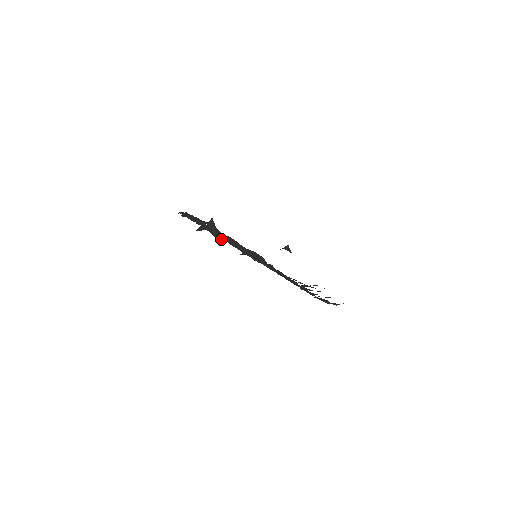
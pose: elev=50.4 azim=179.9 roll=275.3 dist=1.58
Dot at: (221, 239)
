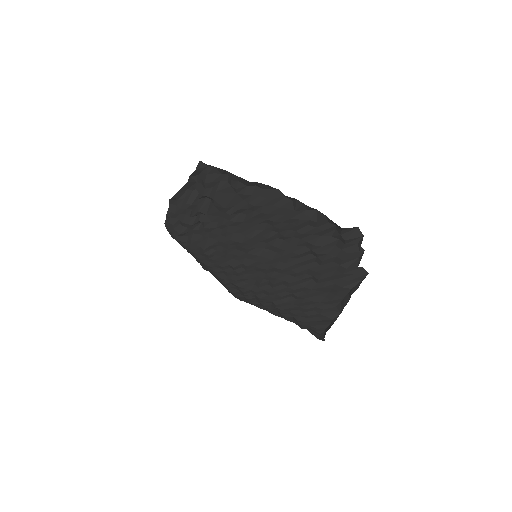
Dot at: (198, 212)
